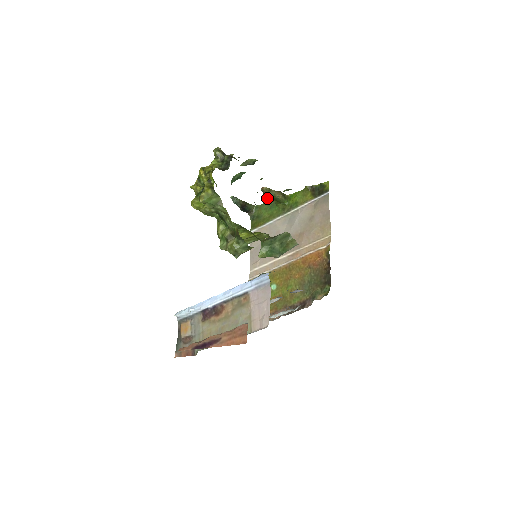
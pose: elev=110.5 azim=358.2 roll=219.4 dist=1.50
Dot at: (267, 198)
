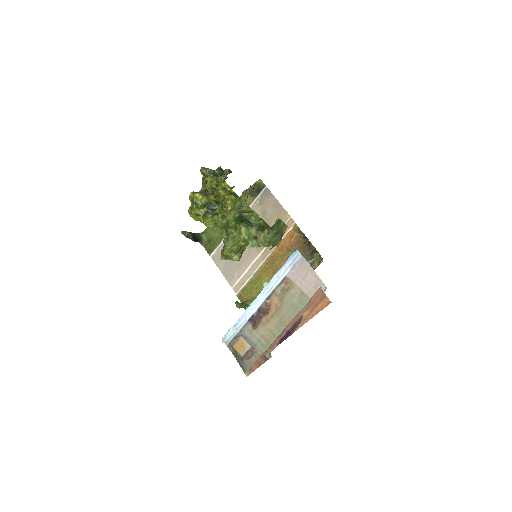
Dot at: occluded
